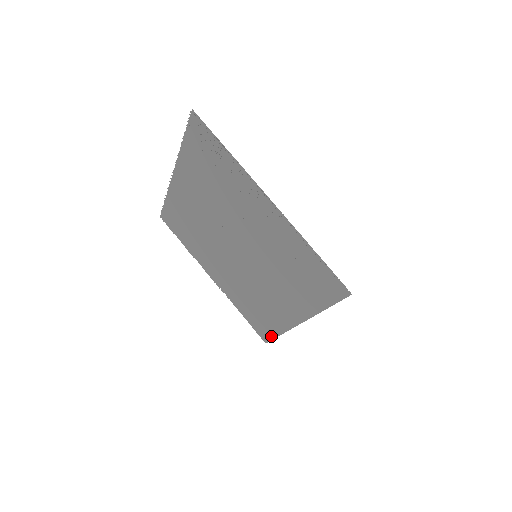
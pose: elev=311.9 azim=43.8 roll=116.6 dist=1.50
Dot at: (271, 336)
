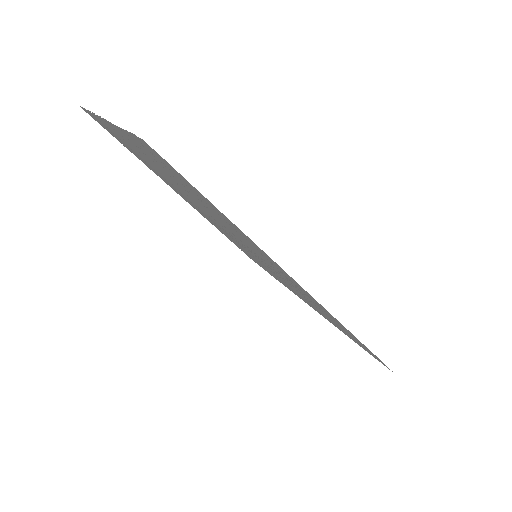
Dot at: occluded
